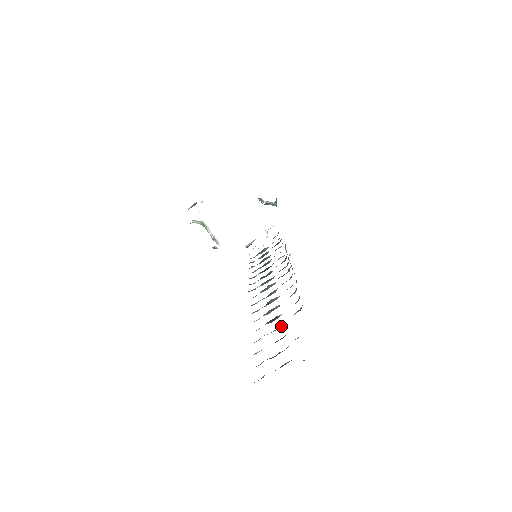
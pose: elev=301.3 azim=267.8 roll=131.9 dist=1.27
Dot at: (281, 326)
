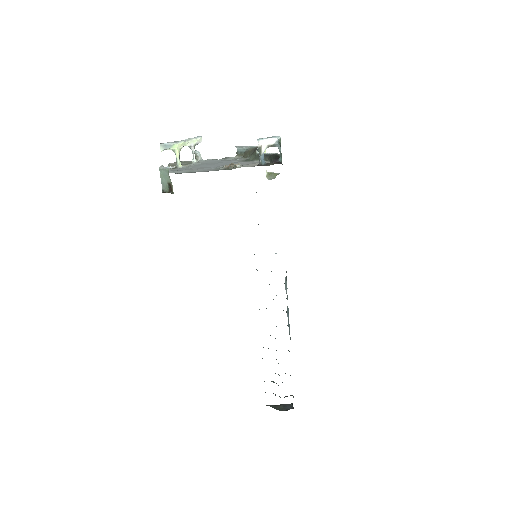
Dot at: occluded
